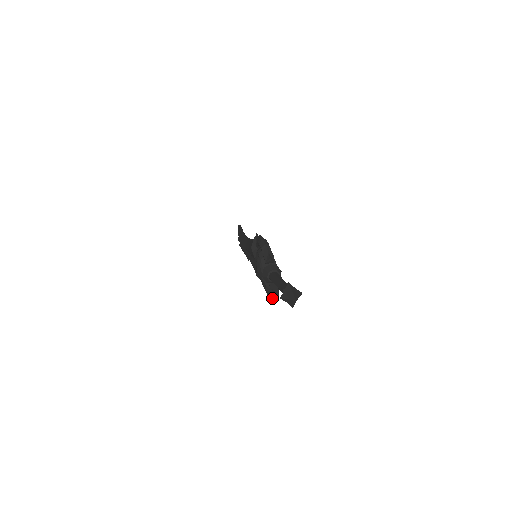
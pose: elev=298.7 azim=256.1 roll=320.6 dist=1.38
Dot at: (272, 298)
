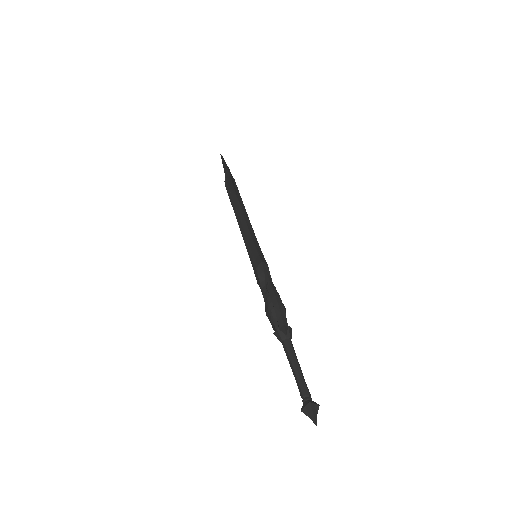
Dot at: occluded
